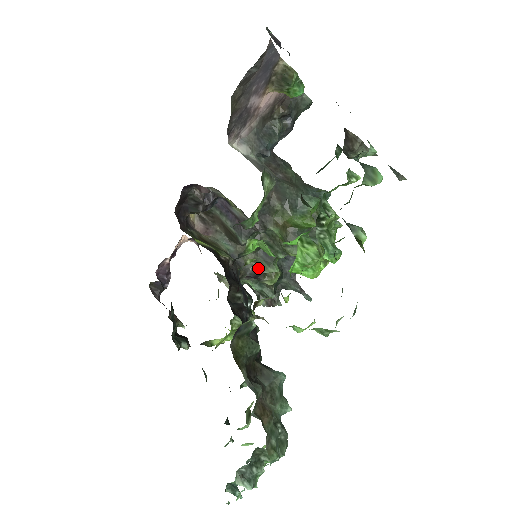
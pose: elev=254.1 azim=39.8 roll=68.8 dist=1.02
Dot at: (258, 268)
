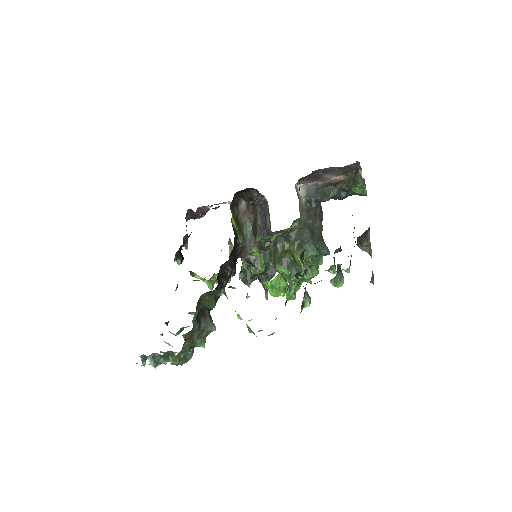
Dot at: (253, 259)
